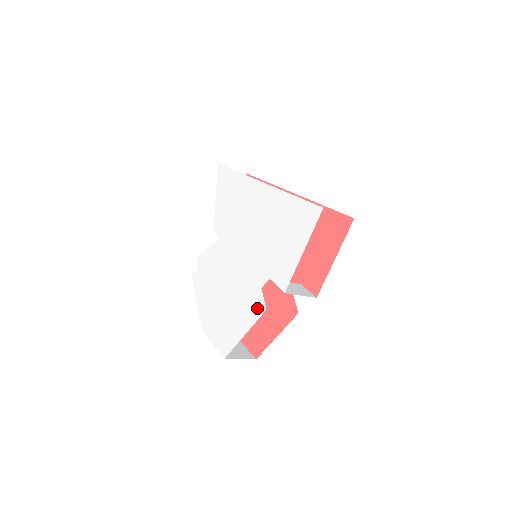
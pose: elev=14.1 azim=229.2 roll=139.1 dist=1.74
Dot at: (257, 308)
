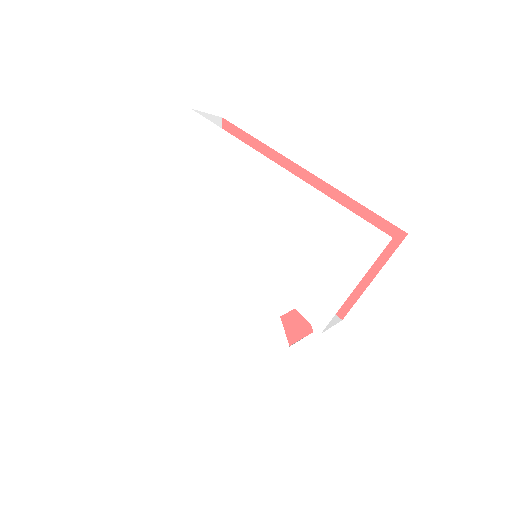
Dot at: (273, 340)
